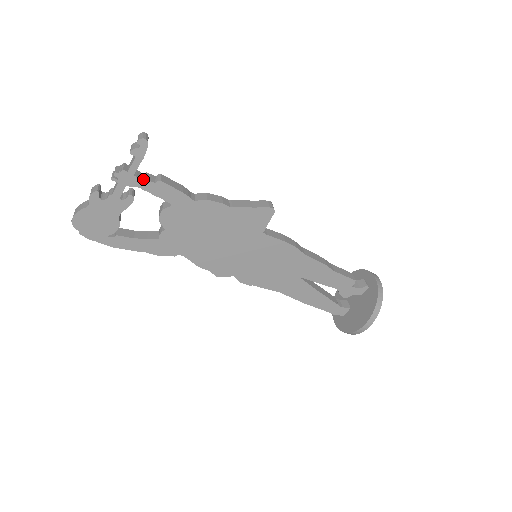
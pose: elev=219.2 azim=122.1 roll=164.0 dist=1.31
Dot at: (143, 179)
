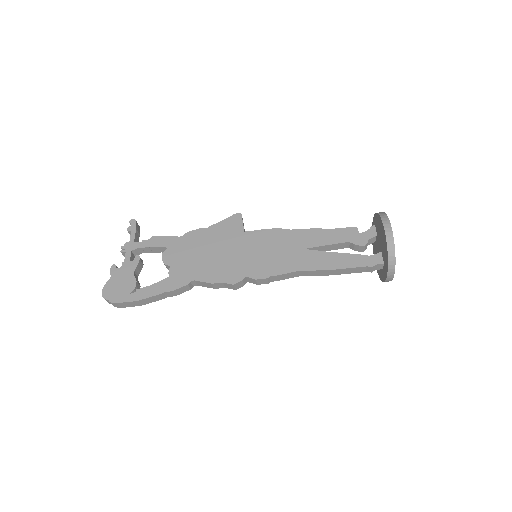
Dot at: (142, 243)
